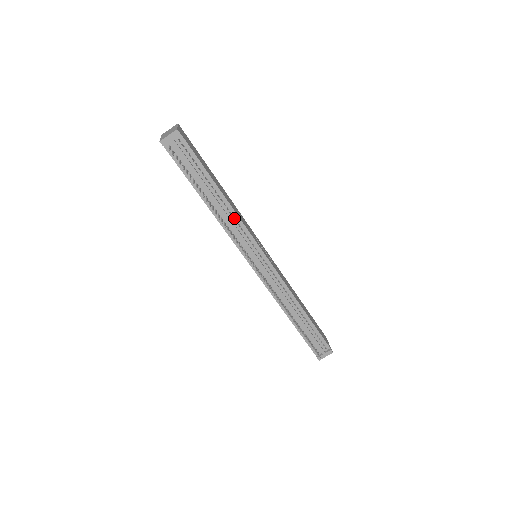
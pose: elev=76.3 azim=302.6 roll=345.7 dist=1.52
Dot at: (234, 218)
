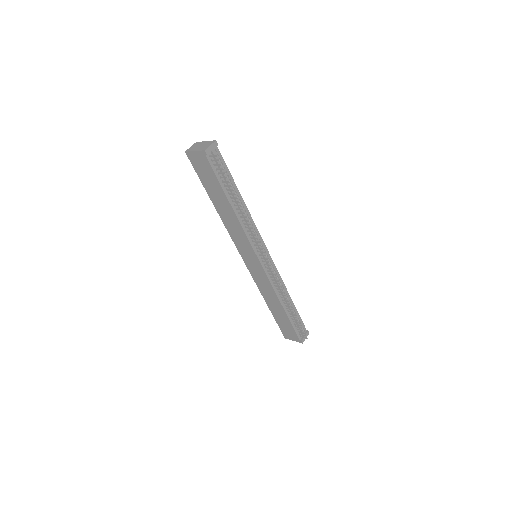
Dot at: (249, 219)
